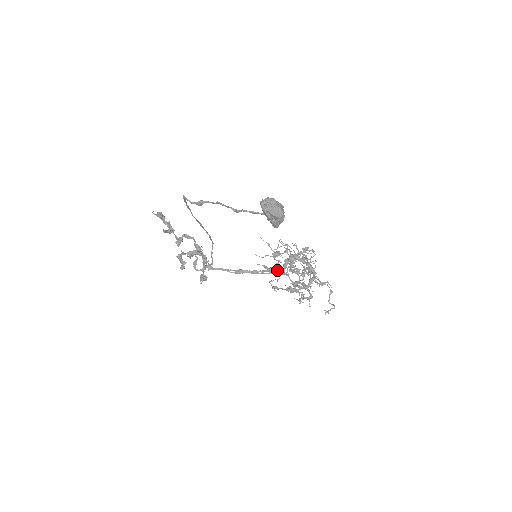
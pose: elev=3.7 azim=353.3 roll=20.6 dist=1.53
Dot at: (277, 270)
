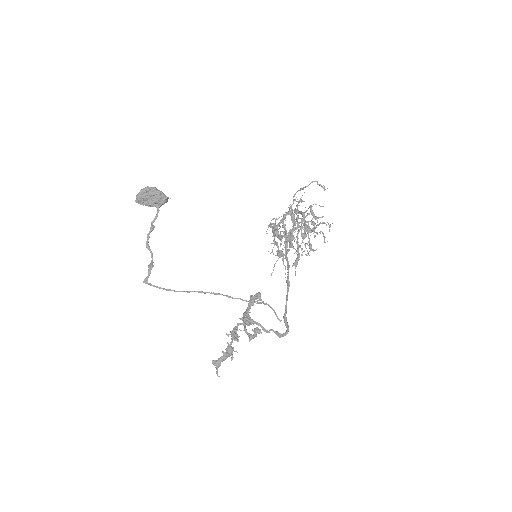
Dot at: (296, 251)
